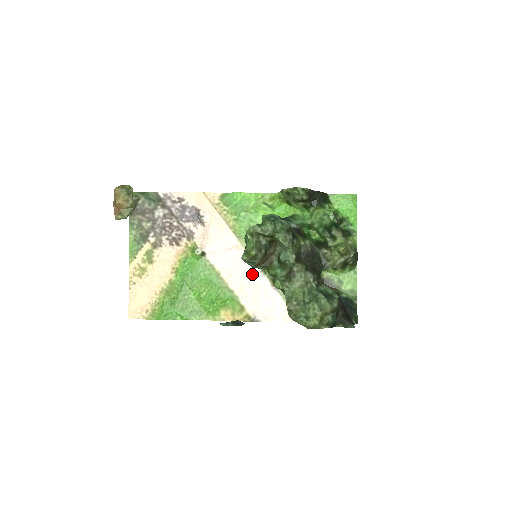
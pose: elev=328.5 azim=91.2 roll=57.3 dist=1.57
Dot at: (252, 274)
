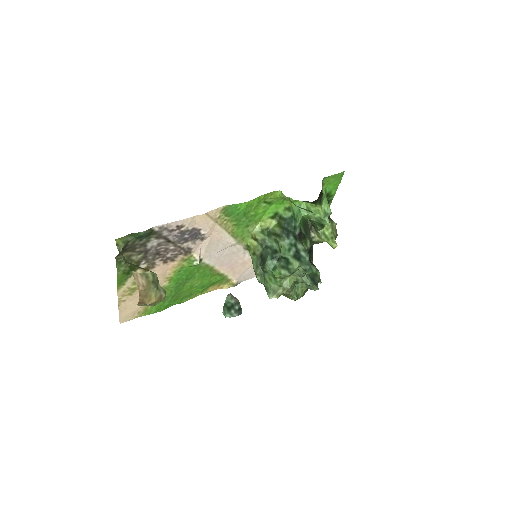
Dot at: (242, 258)
